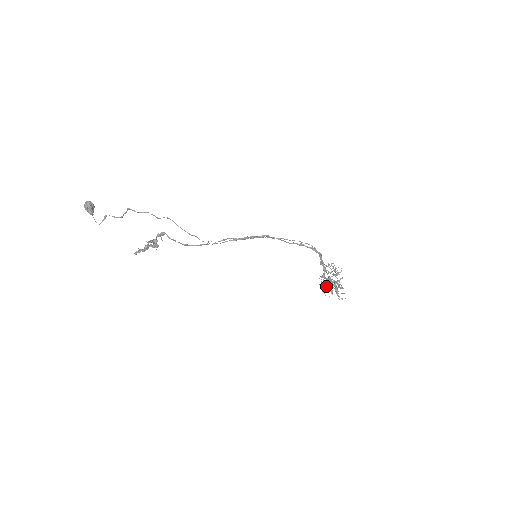
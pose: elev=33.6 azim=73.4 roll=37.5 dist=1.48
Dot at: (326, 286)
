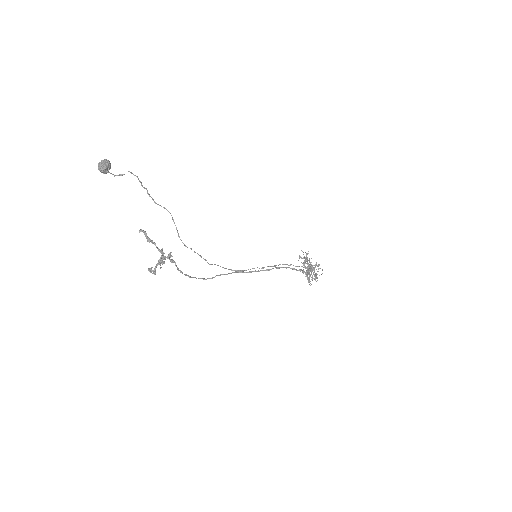
Dot at: (305, 257)
